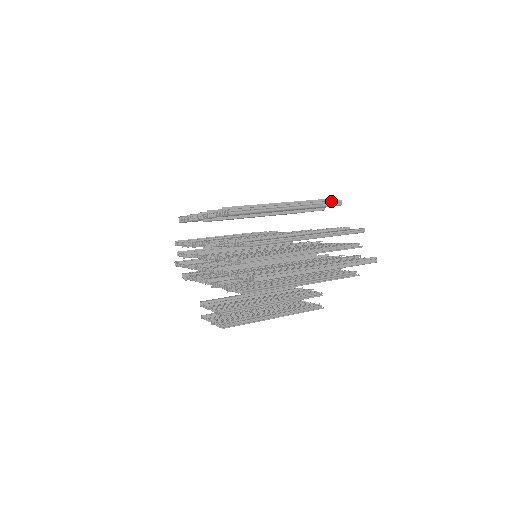
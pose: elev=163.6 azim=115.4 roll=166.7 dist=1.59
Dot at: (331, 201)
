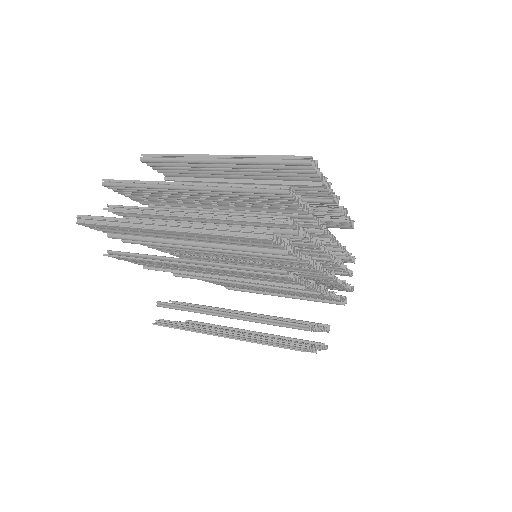
Dot at: (290, 156)
